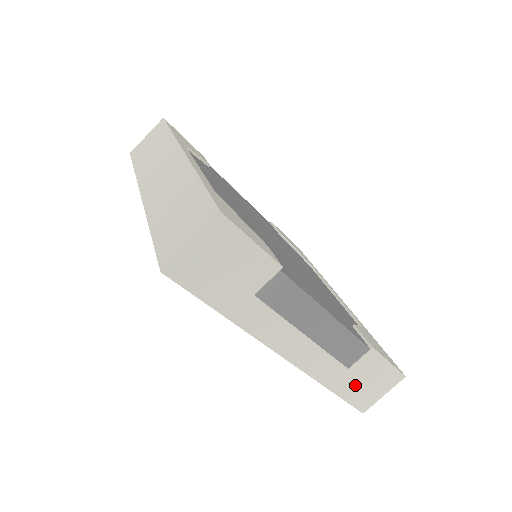
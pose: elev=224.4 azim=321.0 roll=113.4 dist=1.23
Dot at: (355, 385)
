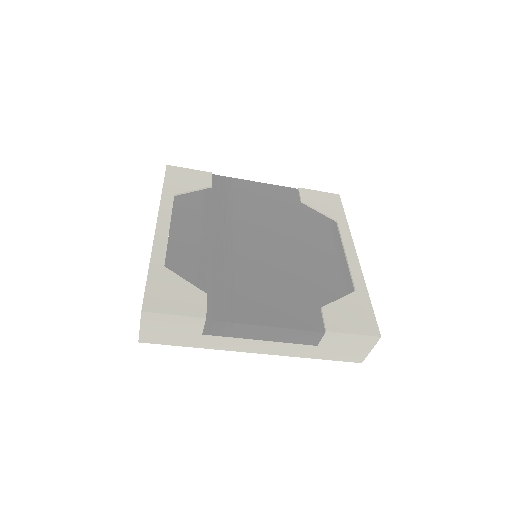
Dot at: (335, 352)
